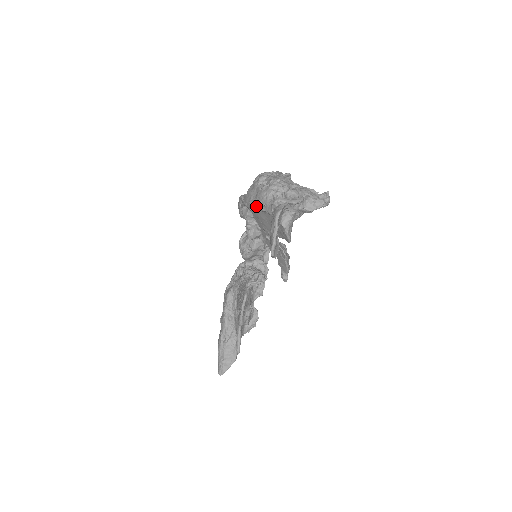
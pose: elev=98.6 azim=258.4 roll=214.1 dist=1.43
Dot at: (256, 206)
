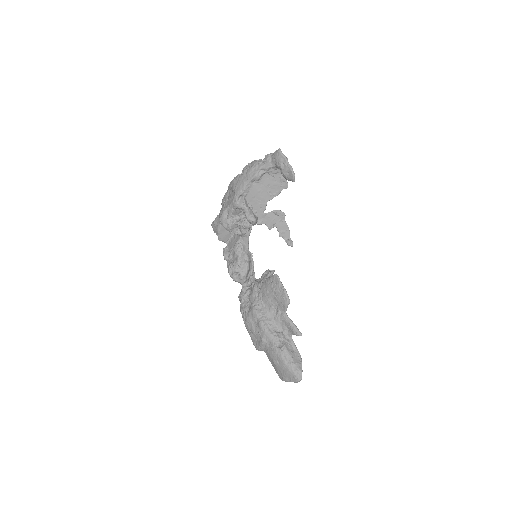
Dot at: (253, 177)
